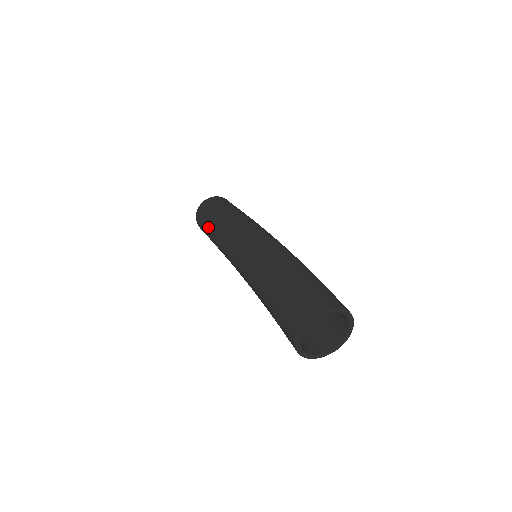
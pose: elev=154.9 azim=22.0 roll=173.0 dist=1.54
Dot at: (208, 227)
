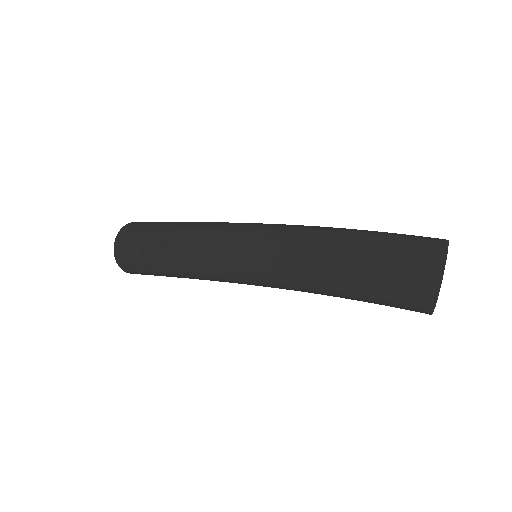
Dot at: (157, 261)
